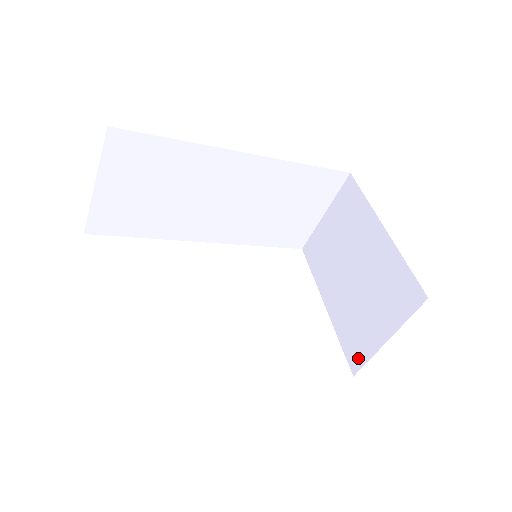
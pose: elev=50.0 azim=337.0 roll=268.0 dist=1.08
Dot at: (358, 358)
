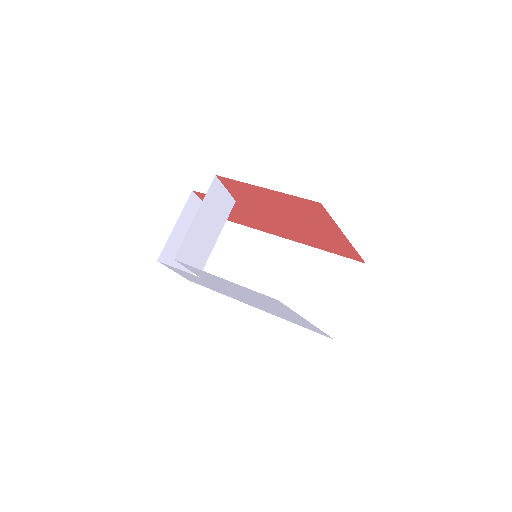
Dot at: occluded
